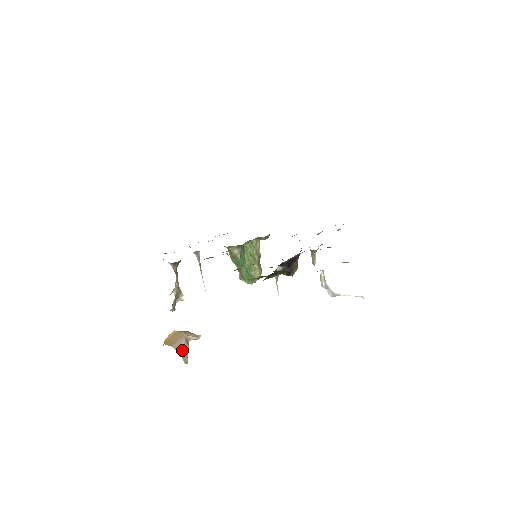
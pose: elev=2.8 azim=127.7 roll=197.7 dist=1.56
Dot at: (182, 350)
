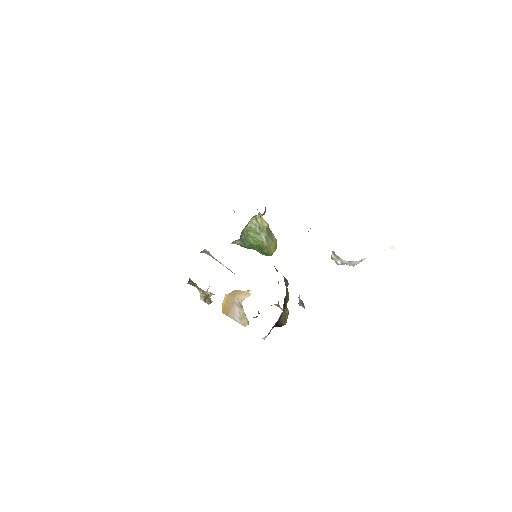
Dot at: (238, 317)
